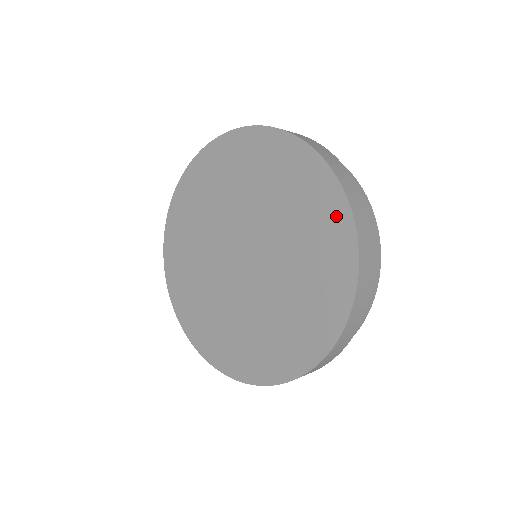
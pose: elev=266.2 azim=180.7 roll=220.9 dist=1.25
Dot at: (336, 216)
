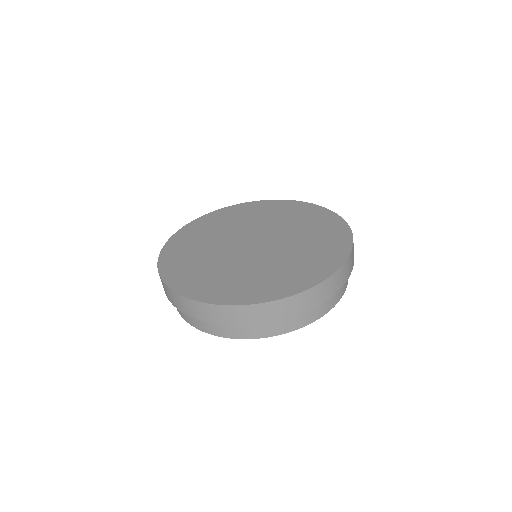
Dot at: (338, 228)
